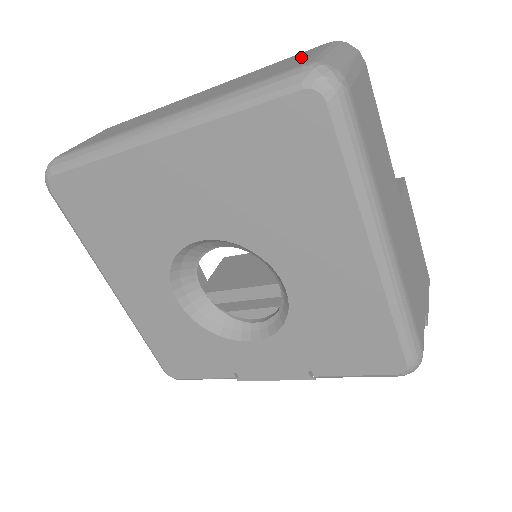
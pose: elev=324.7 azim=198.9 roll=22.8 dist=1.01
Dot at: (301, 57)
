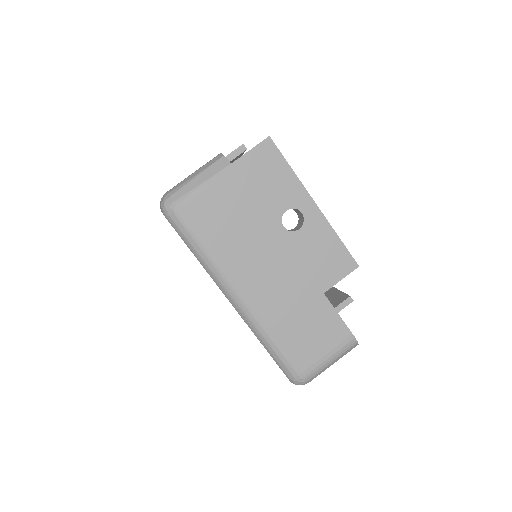
Dot at: (324, 343)
